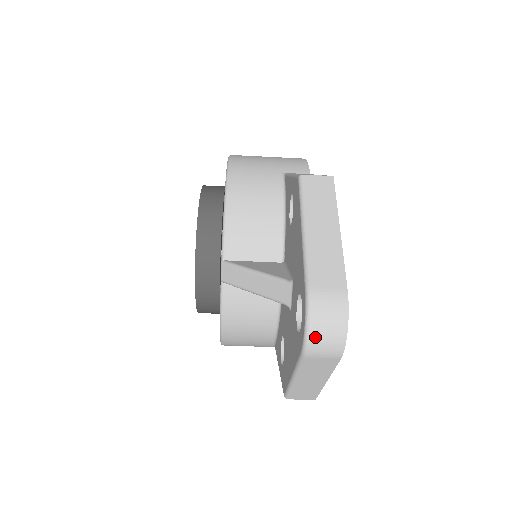
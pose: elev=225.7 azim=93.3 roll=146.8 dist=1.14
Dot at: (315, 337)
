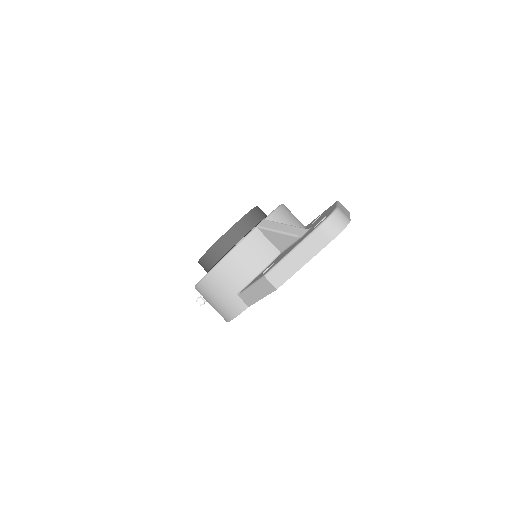
Dot at: (332, 220)
